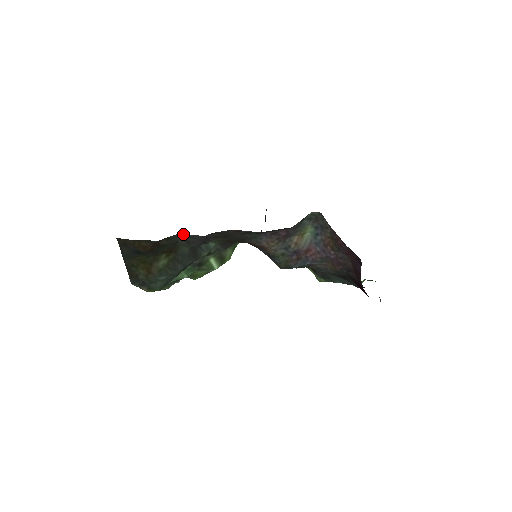
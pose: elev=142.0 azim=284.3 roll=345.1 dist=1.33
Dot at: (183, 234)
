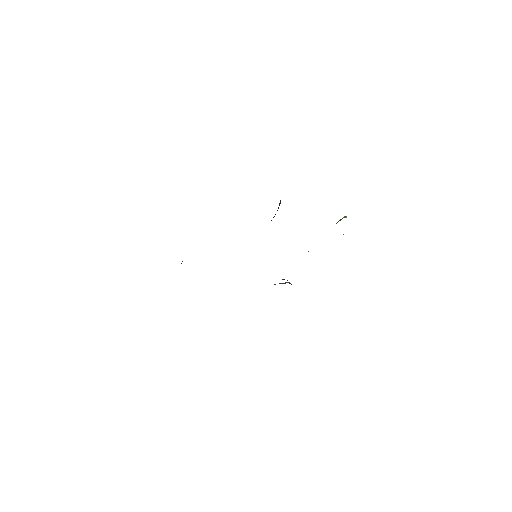
Dot at: occluded
